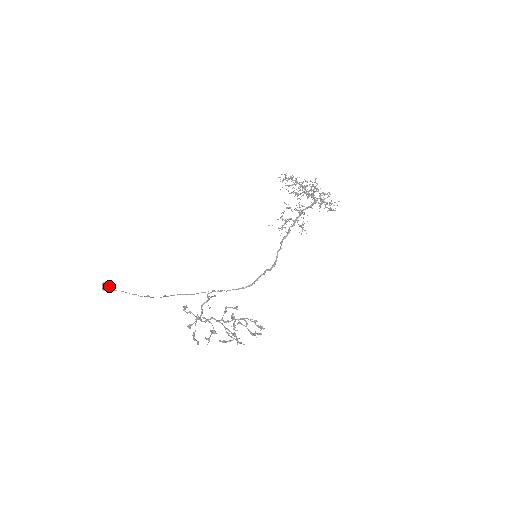
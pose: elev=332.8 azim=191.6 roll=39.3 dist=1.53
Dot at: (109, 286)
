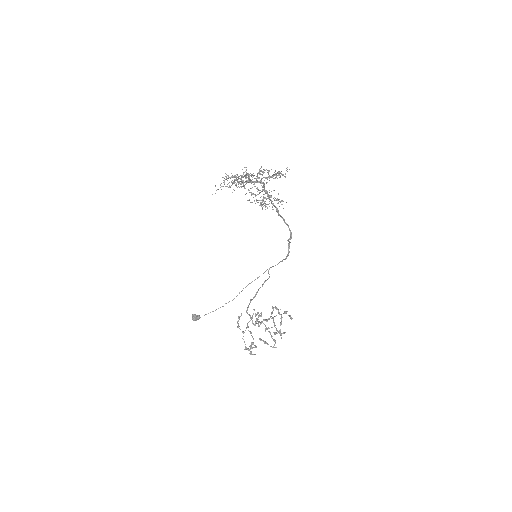
Dot at: (195, 319)
